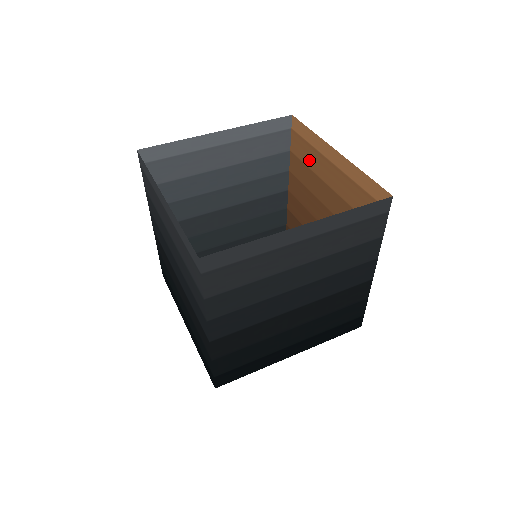
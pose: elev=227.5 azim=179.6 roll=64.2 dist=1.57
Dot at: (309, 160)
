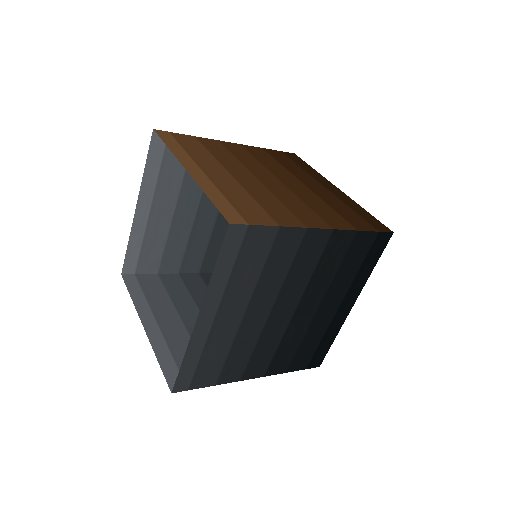
Dot at: (202, 152)
